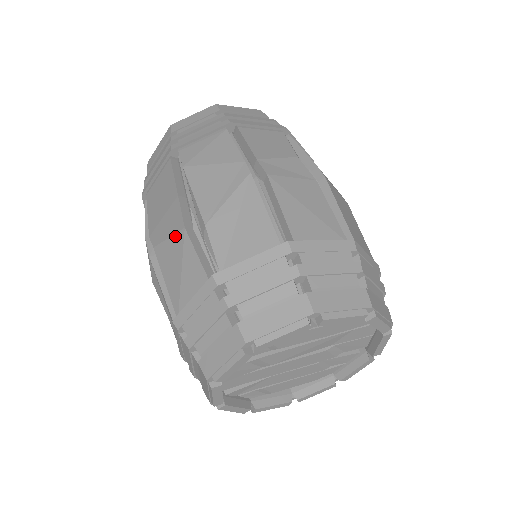
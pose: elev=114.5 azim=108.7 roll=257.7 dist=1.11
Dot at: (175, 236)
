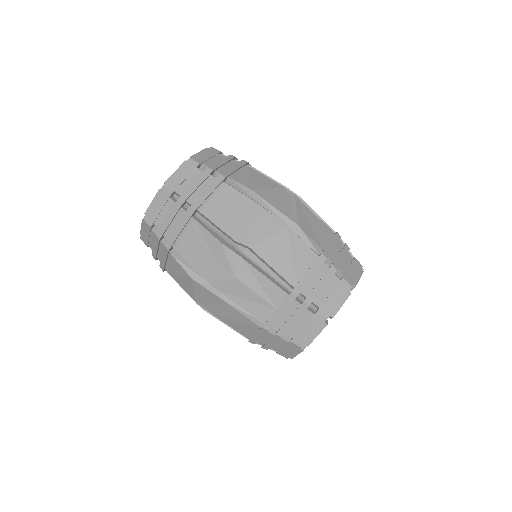
Dot at: (278, 235)
